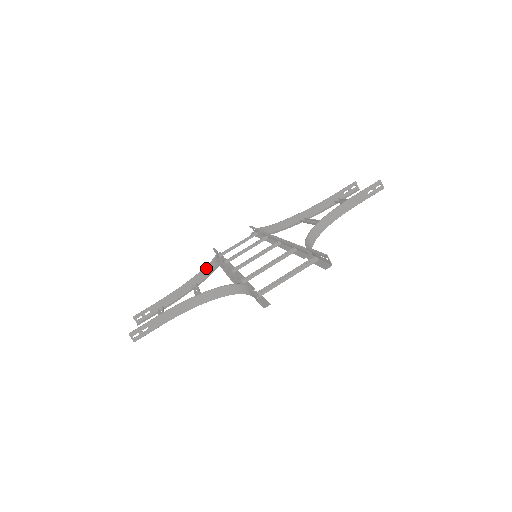
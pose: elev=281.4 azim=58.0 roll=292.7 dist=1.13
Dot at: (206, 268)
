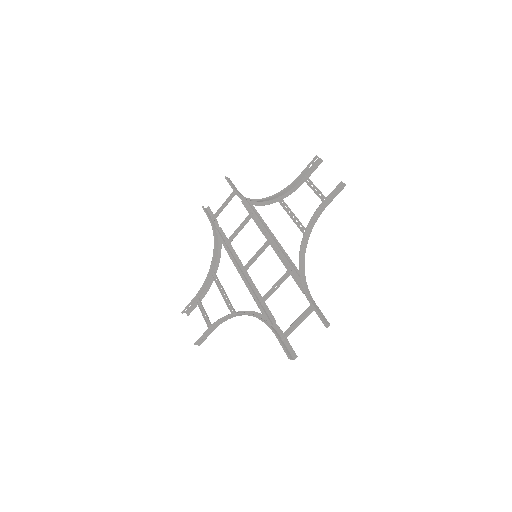
Dot at: (214, 253)
